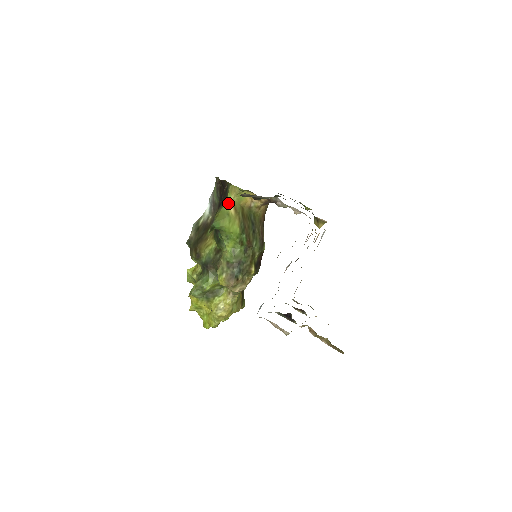
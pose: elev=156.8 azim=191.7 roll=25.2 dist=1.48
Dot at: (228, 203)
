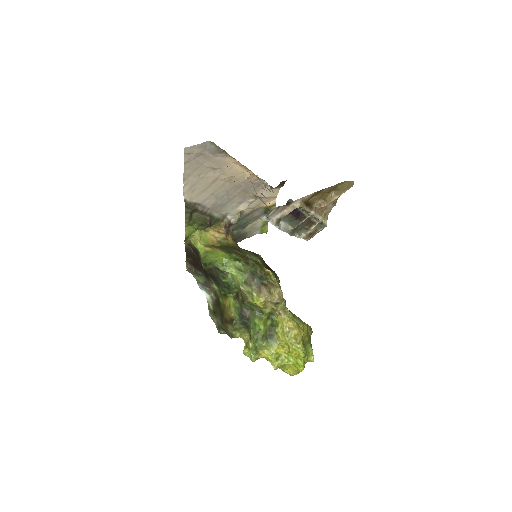
Dot at: (201, 249)
